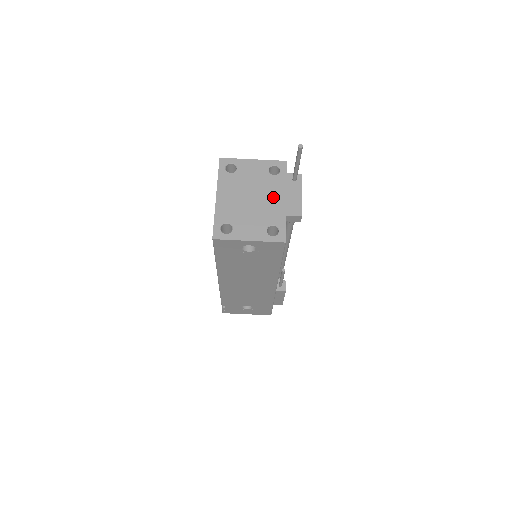
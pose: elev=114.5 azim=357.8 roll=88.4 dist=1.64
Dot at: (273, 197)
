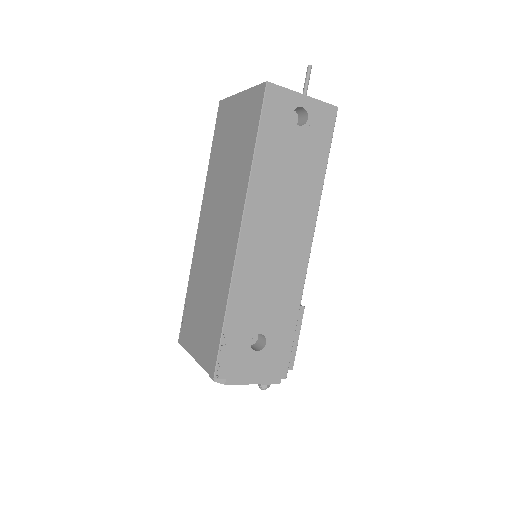
Dot at: occluded
